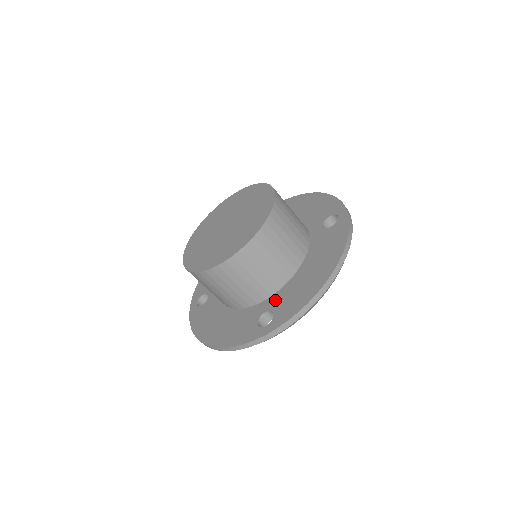
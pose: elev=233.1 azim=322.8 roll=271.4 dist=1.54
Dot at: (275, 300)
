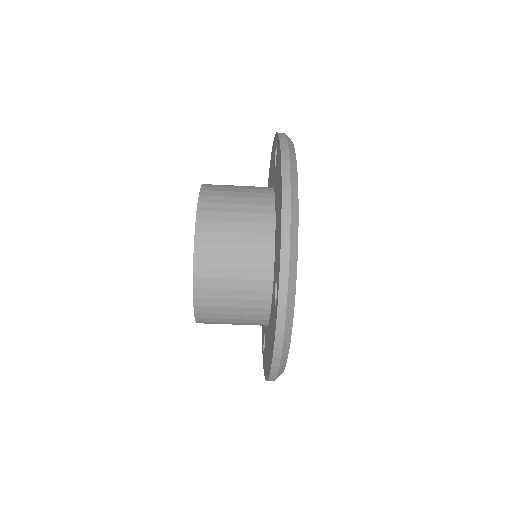
Dot at: occluded
